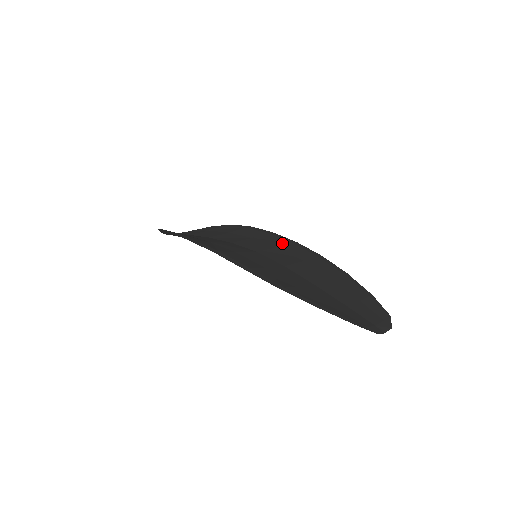
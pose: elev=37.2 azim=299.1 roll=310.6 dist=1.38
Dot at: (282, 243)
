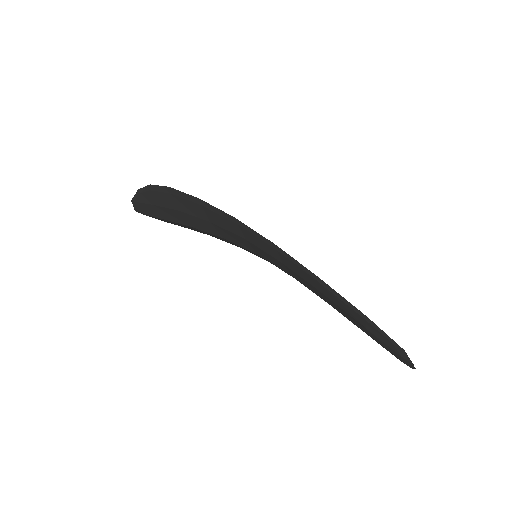
Dot at: occluded
